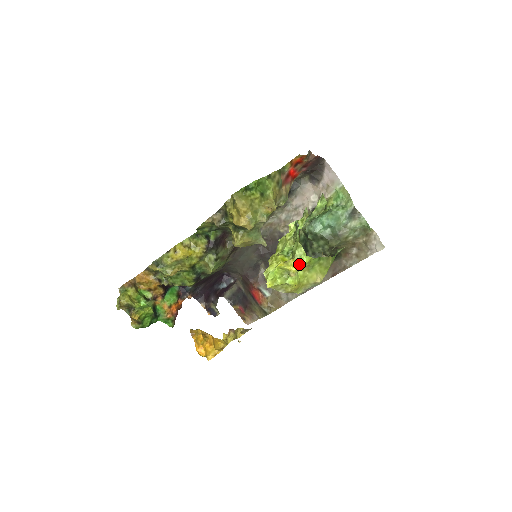
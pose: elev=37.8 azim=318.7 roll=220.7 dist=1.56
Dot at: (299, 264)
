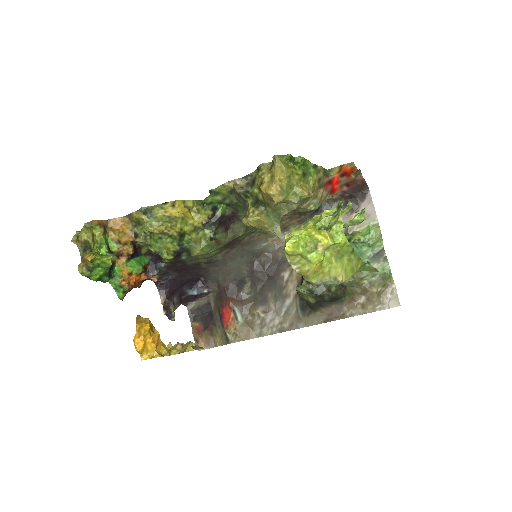
Dot at: (333, 239)
